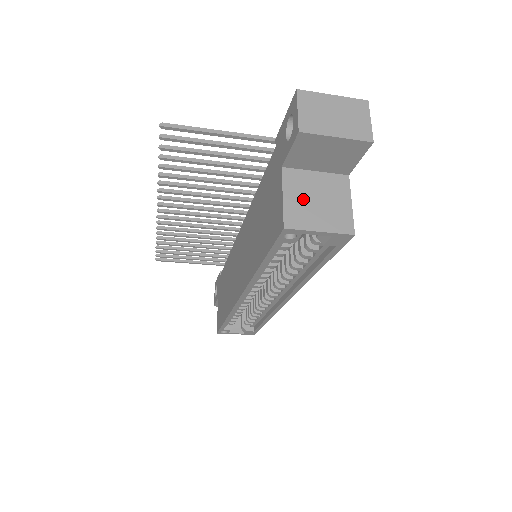
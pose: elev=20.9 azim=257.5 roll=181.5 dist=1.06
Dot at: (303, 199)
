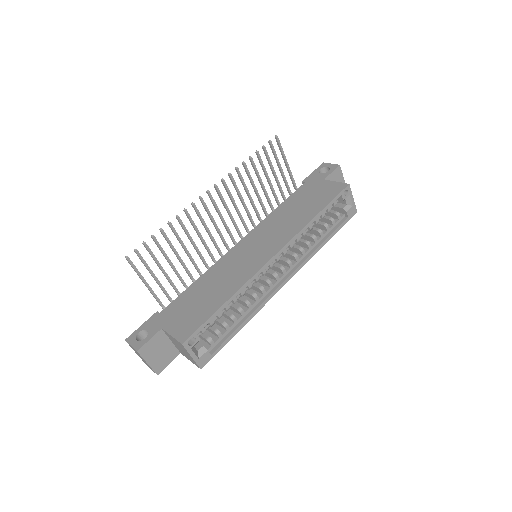
Dot at: occluded
